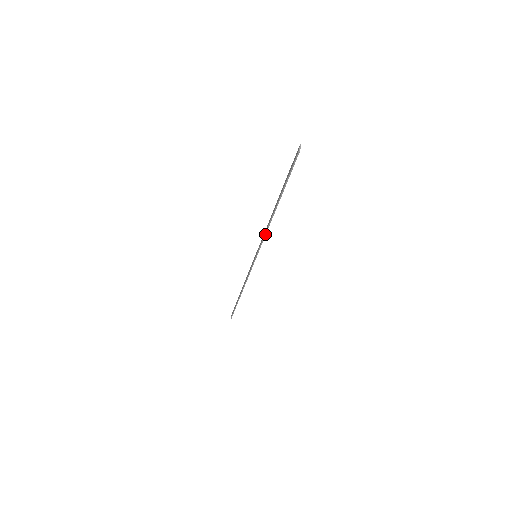
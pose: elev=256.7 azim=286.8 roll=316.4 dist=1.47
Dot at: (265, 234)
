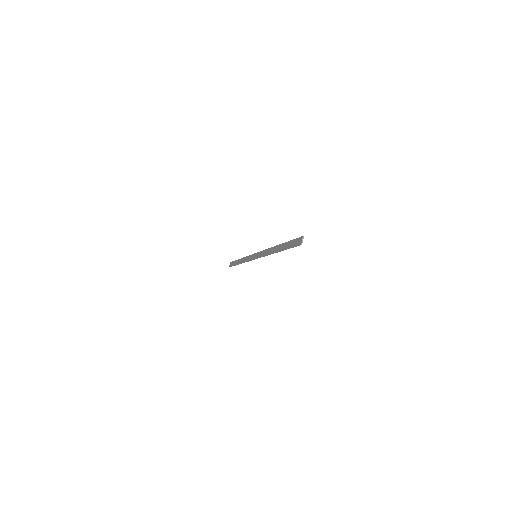
Dot at: (266, 255)
